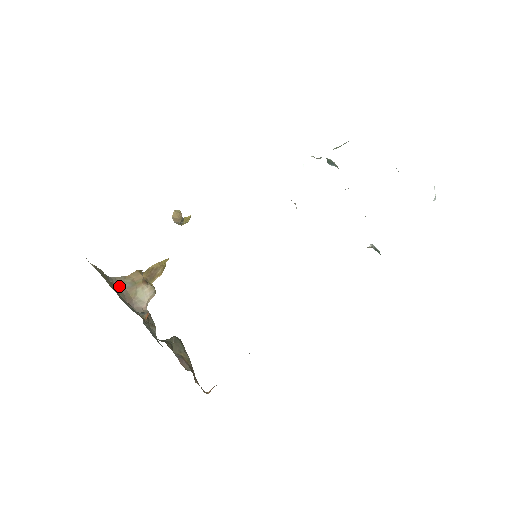
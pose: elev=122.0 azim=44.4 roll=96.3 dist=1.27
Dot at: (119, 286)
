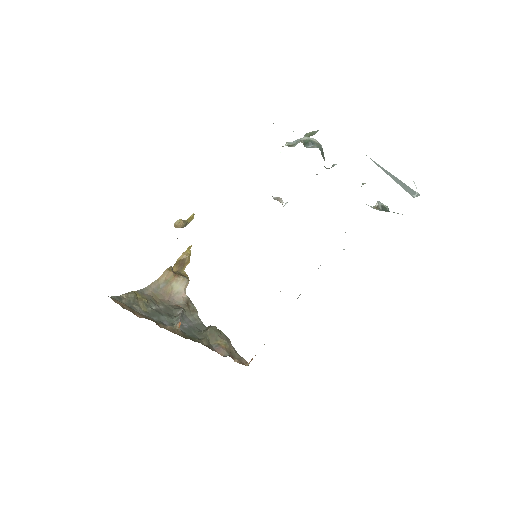
Dot at: (155, 290)
